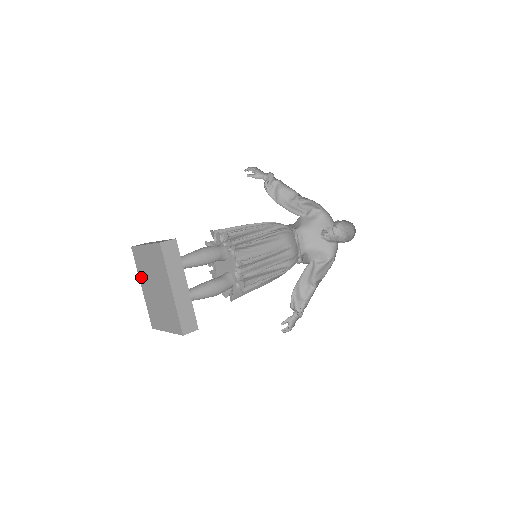
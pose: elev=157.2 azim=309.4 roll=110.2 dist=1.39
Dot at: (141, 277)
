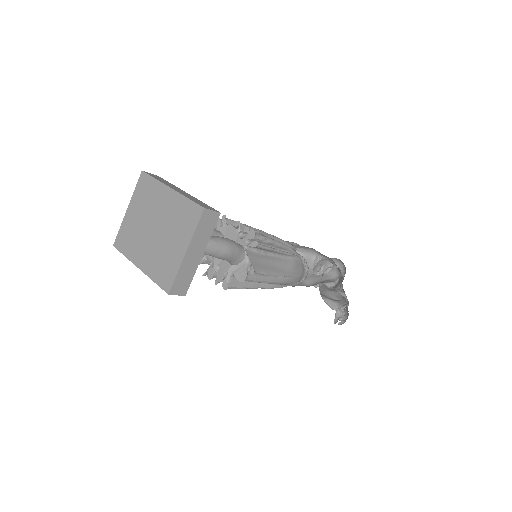
Dot at: (134, 255)
